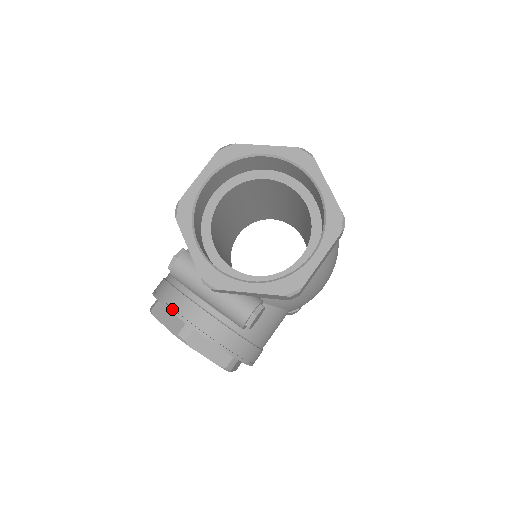
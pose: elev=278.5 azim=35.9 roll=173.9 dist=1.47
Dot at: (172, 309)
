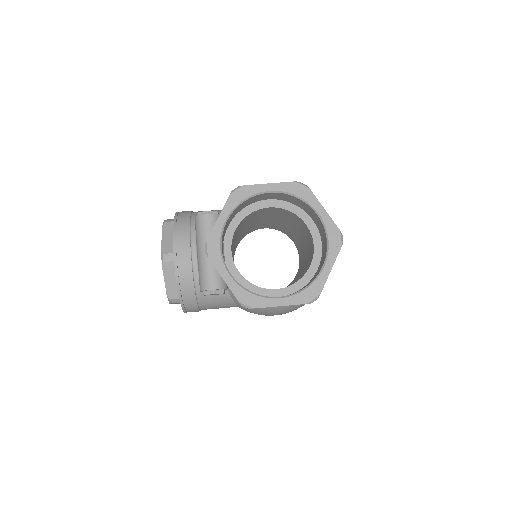
Dot at: (175, 237)
